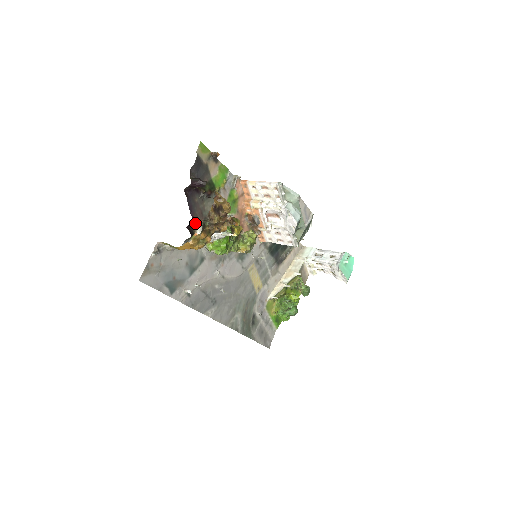
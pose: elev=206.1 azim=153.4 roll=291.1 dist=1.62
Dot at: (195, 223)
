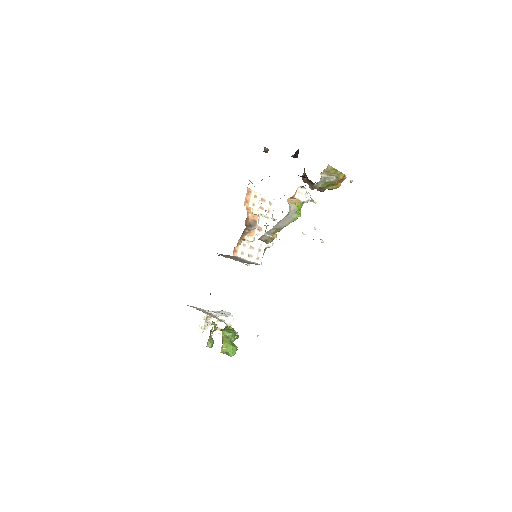
Dot at: occluded
